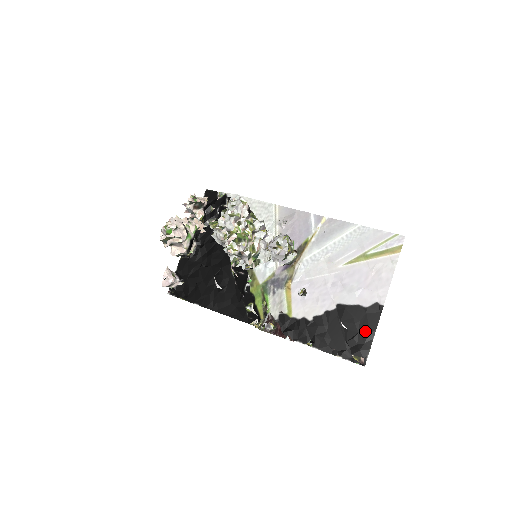
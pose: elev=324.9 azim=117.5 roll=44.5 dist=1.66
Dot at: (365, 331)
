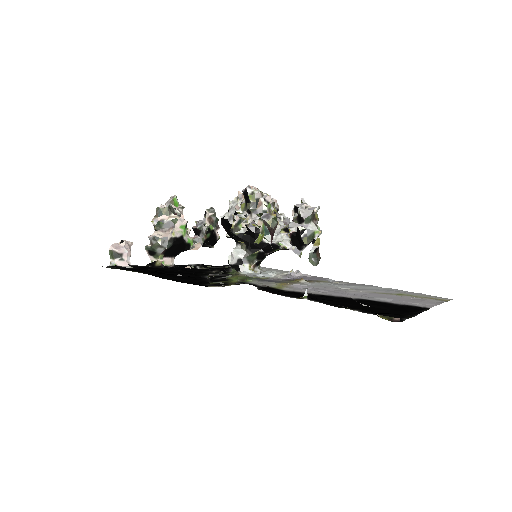
Dot at: (401, 310)
